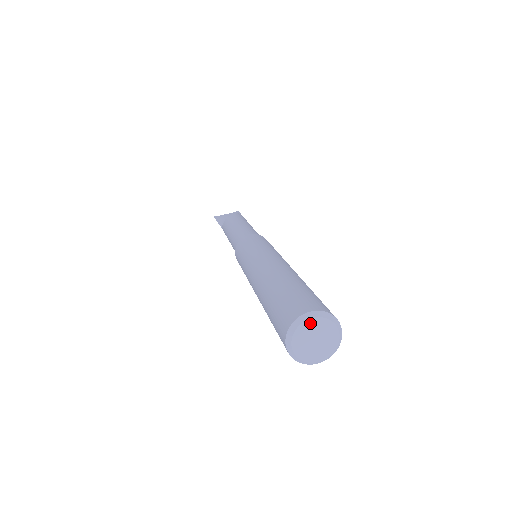
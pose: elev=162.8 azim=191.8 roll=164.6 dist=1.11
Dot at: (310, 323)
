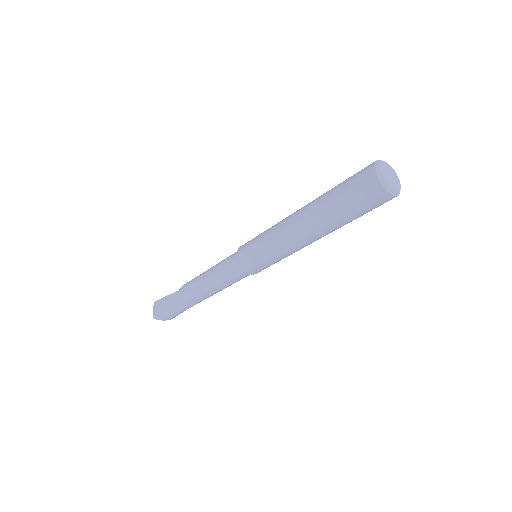
Dot at: (394, 172)
